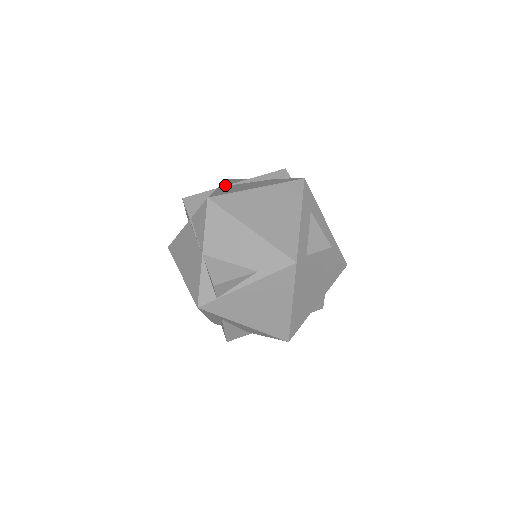
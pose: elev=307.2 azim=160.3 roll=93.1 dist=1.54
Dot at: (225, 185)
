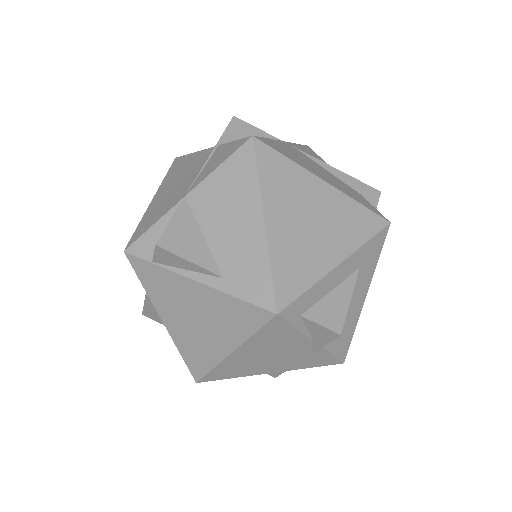
Dot at: (296, 146)
